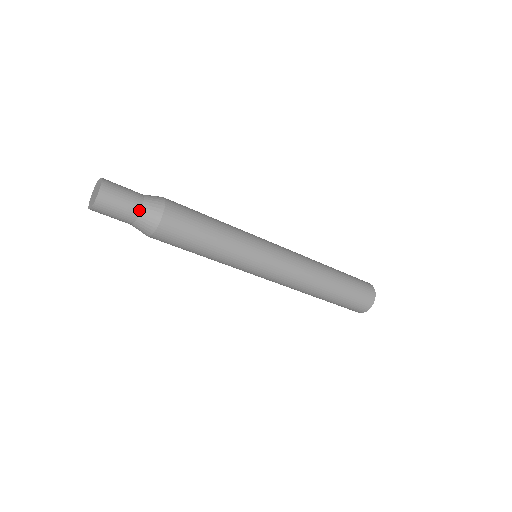
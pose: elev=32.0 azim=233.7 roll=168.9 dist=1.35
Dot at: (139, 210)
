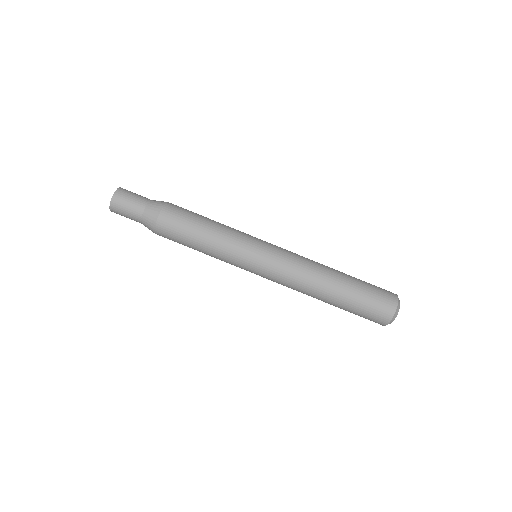
Dot at: (148, 201)
